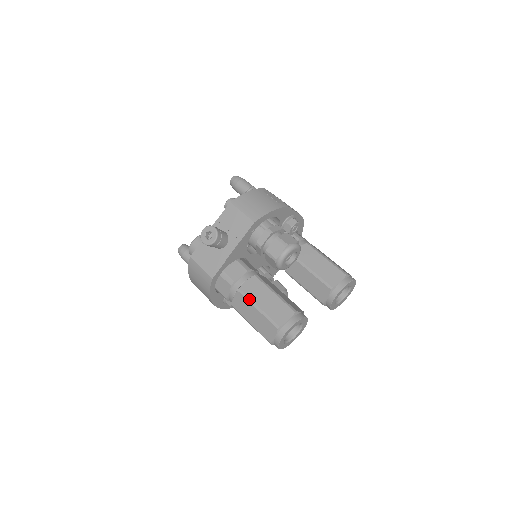
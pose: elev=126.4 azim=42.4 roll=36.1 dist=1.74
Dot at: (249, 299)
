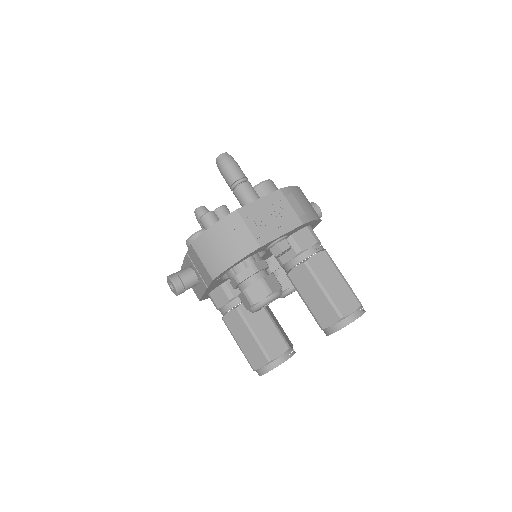
Dot at: (230, 332)
